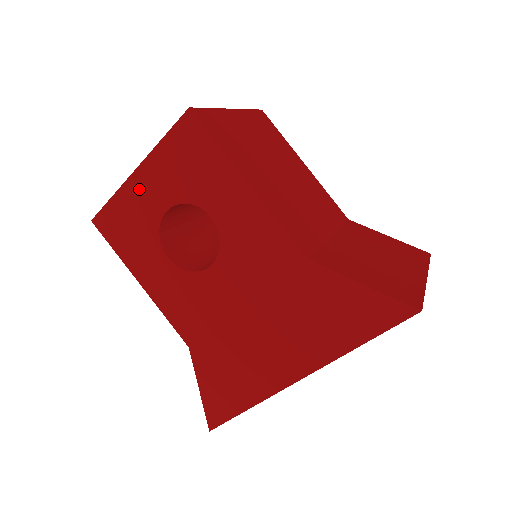
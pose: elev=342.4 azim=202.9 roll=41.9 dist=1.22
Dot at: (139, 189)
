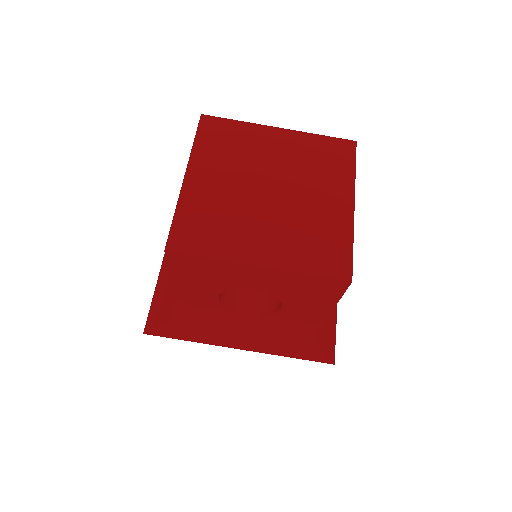
Dot at: (245, 272)
